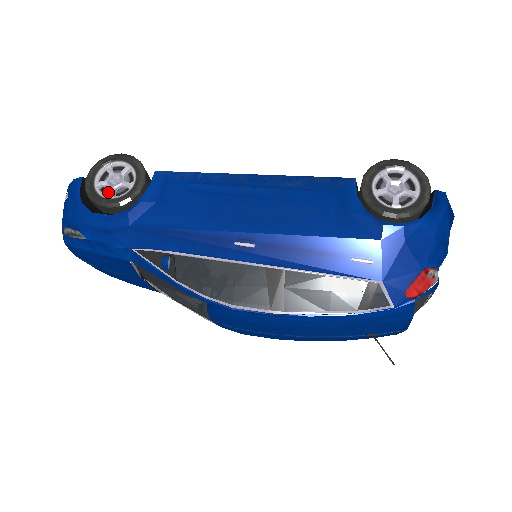
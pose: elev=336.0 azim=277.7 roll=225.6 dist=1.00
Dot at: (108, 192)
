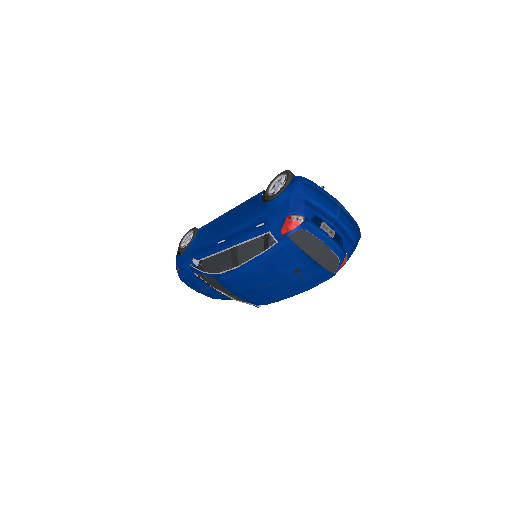
Dot at: occluded
